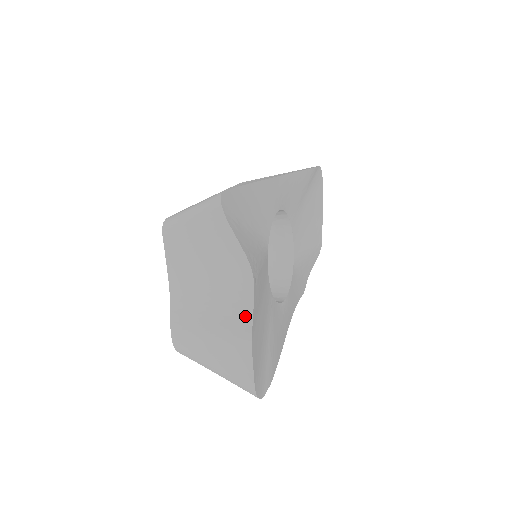
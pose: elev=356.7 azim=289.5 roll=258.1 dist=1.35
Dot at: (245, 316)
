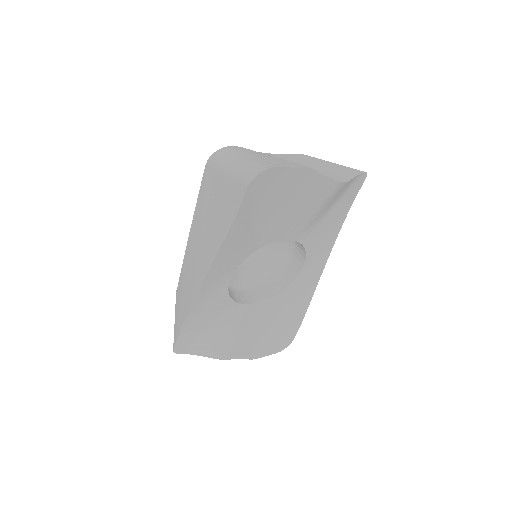
Dot at: occluded
